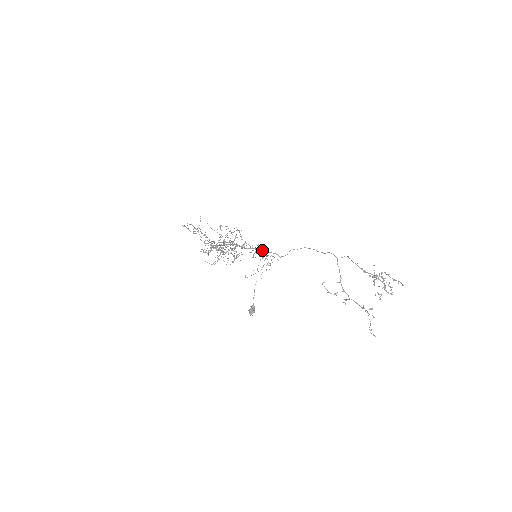
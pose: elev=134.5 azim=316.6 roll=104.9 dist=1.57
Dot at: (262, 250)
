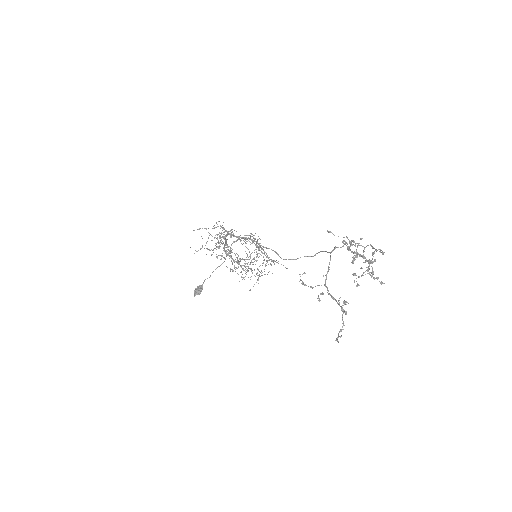
Dot at: (256, 242)
